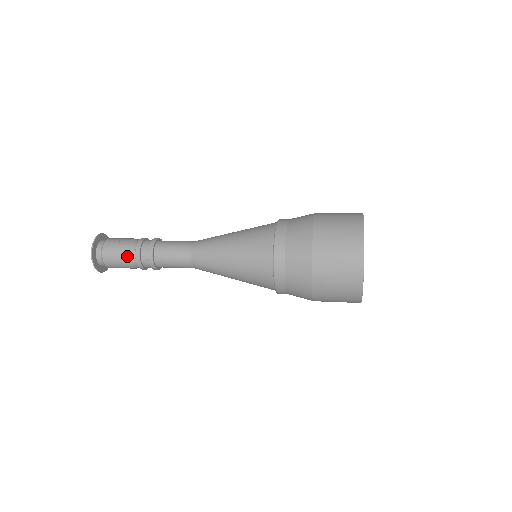
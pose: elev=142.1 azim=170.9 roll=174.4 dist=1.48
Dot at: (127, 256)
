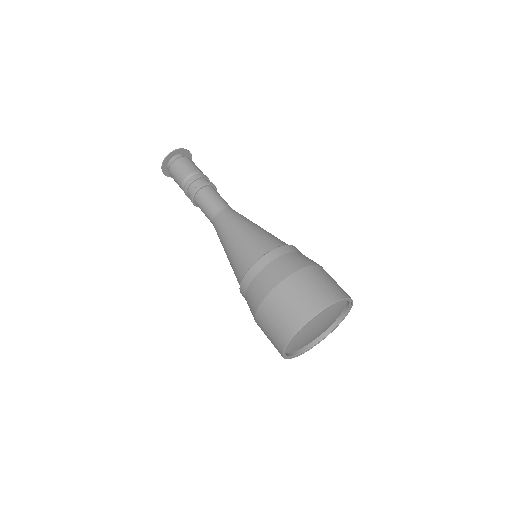
Dot at: (184, 177)
